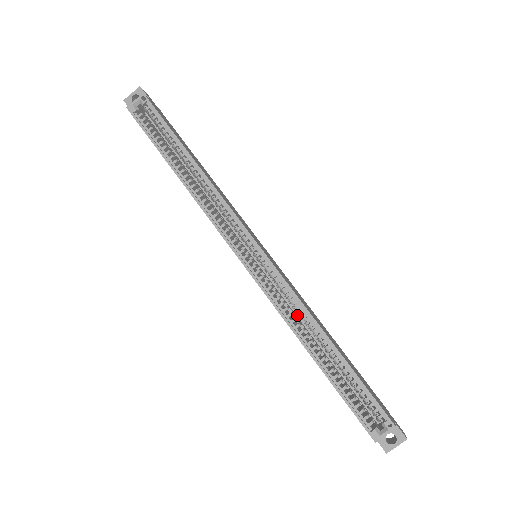
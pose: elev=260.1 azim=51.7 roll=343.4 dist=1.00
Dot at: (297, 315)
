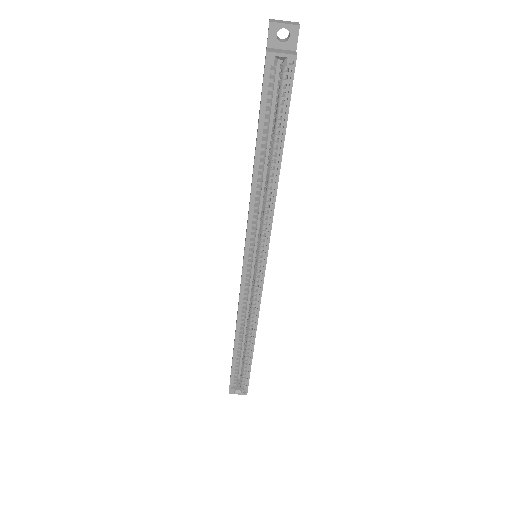
Dot at: (247, 306)
